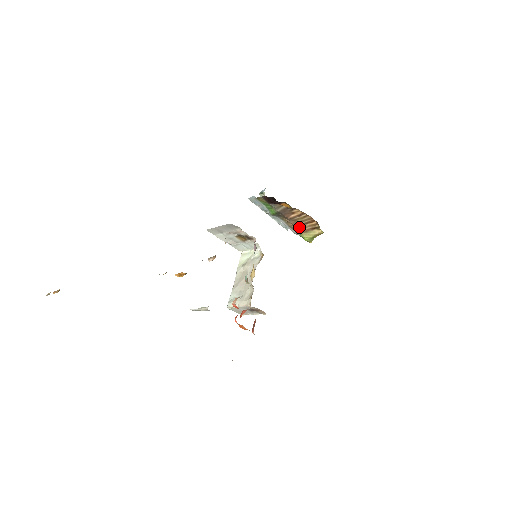
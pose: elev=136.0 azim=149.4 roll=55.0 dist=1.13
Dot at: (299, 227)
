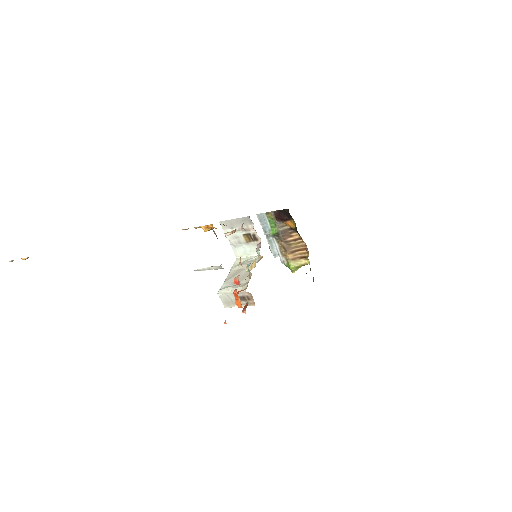
Dot at: (290, 253)
